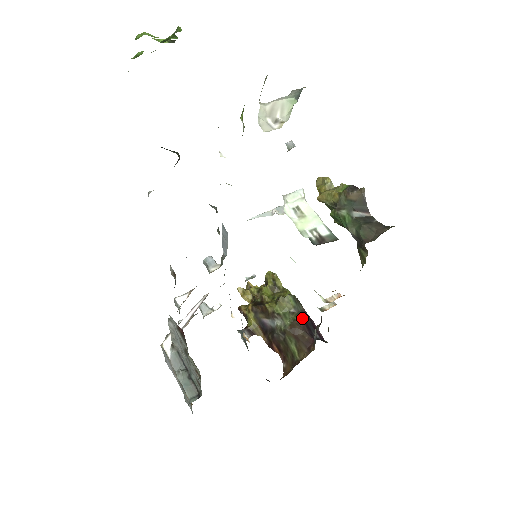
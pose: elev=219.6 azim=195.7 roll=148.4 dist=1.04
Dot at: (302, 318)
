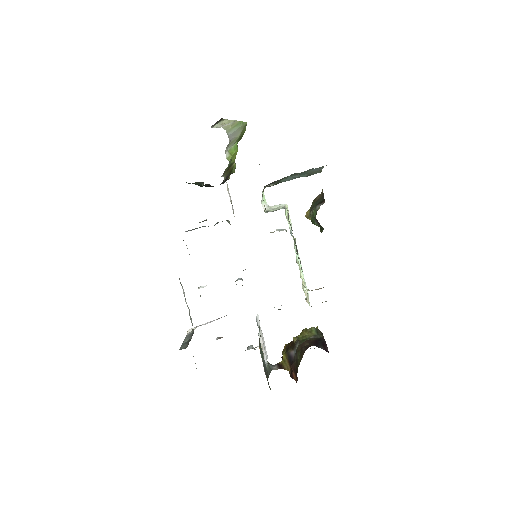
Dot at: (316, 339)
